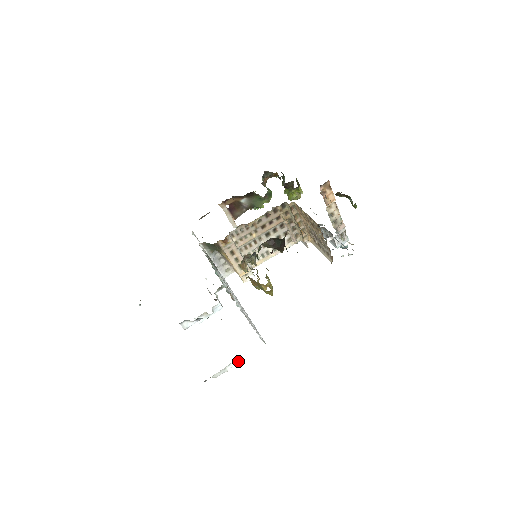
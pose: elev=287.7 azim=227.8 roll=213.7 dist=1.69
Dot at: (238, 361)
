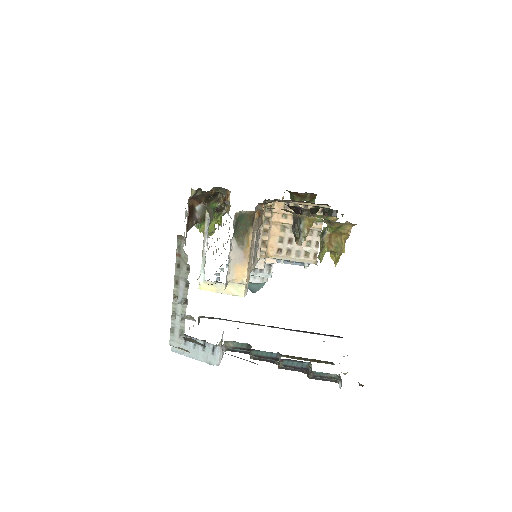
Dot at: occluded
